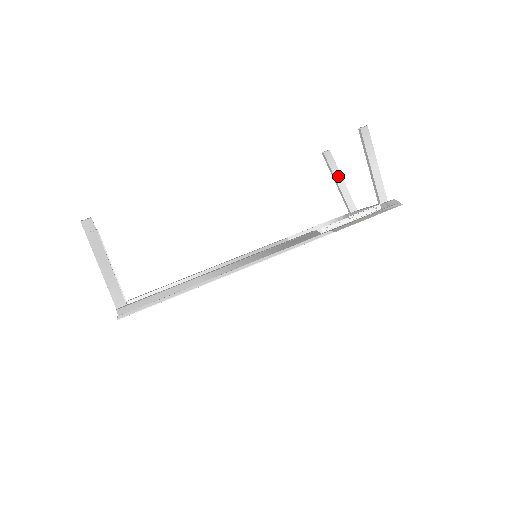
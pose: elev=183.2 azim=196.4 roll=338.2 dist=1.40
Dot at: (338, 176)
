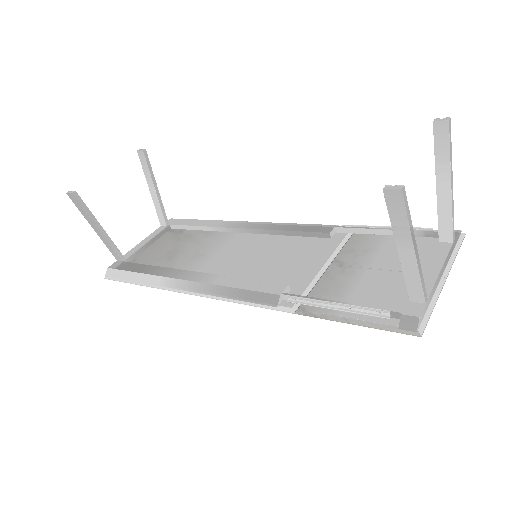
Dot at: (443, 175)
